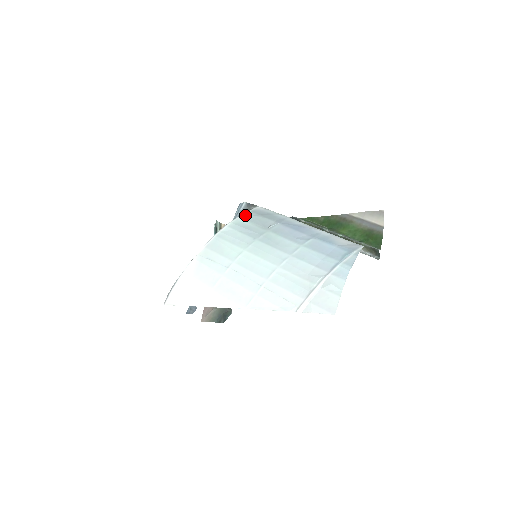
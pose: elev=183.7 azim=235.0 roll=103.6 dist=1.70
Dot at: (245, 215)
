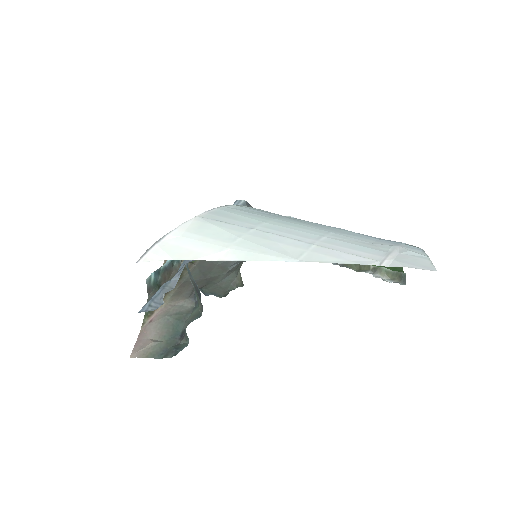
Dot at: occluded
